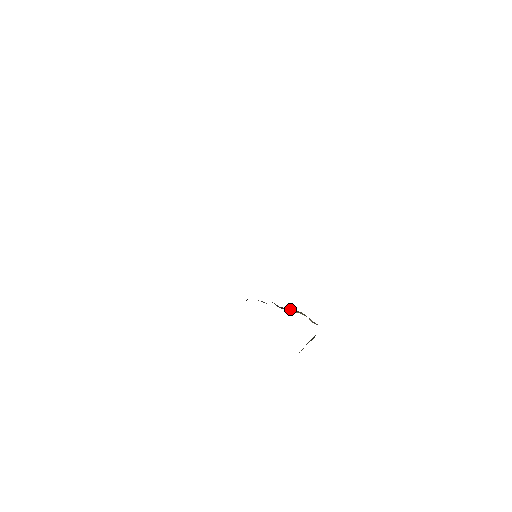
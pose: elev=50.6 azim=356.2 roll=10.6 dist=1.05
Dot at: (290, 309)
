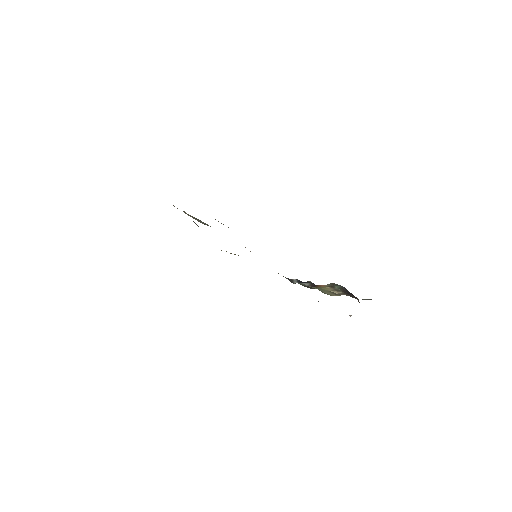
Dot at: (320, 285)
